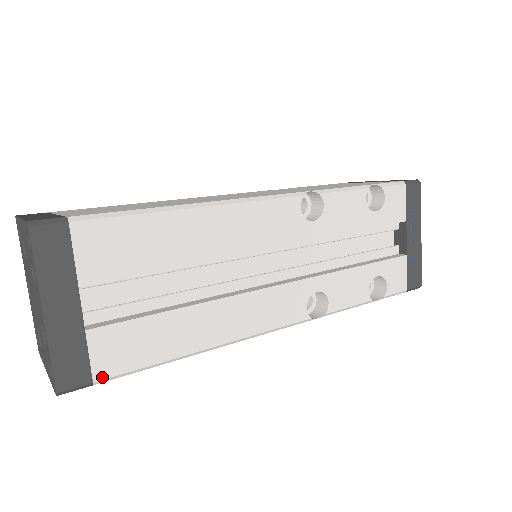
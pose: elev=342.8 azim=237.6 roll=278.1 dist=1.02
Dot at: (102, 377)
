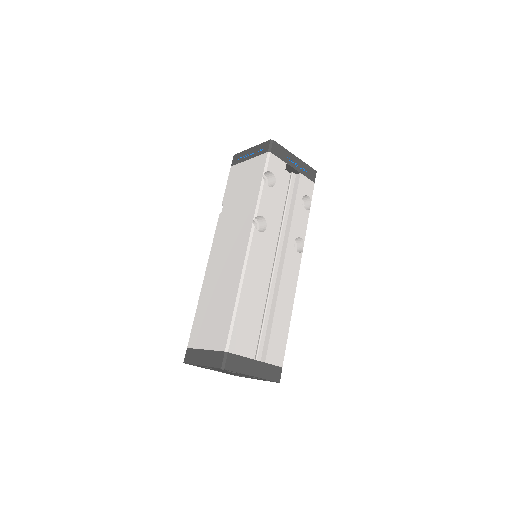
Dot at: (282, 363)
